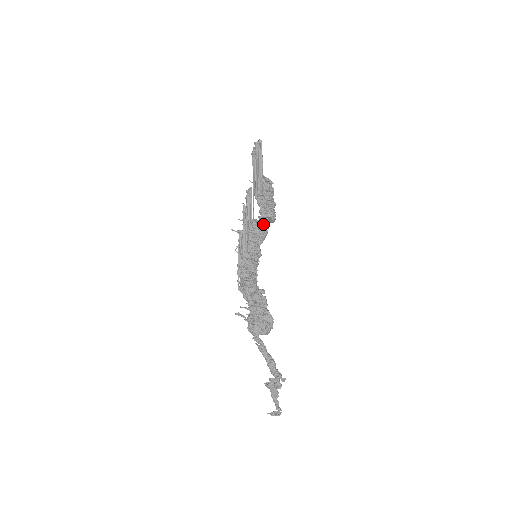
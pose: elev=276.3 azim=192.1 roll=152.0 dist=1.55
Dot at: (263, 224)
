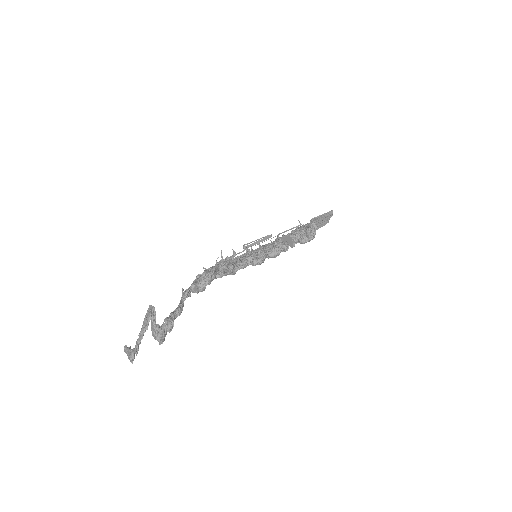
Dot at: (283, 242)
